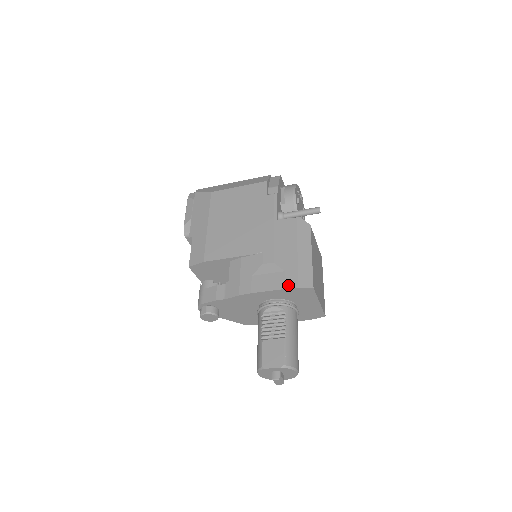
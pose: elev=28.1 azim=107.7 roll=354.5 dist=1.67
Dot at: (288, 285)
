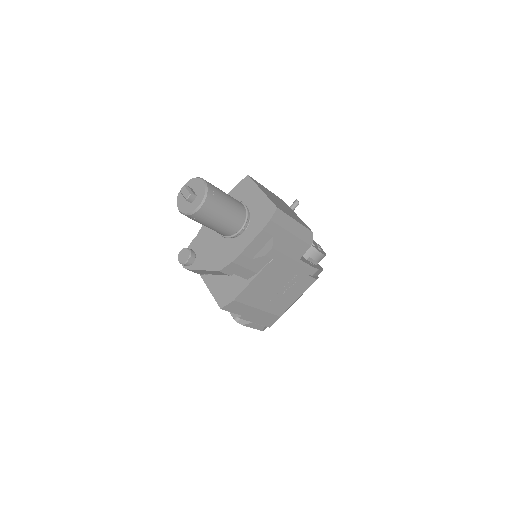
Dot at: (234, 190)
